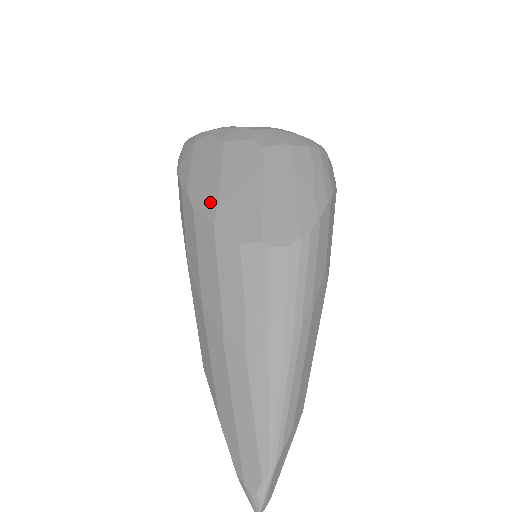
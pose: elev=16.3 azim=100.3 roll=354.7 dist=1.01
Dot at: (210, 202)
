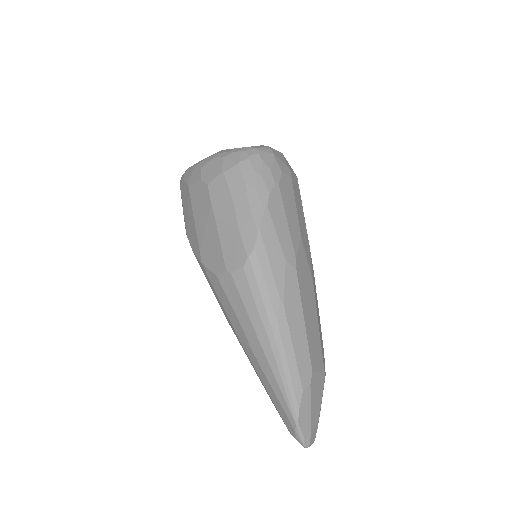
Dot at: (196, 244)
